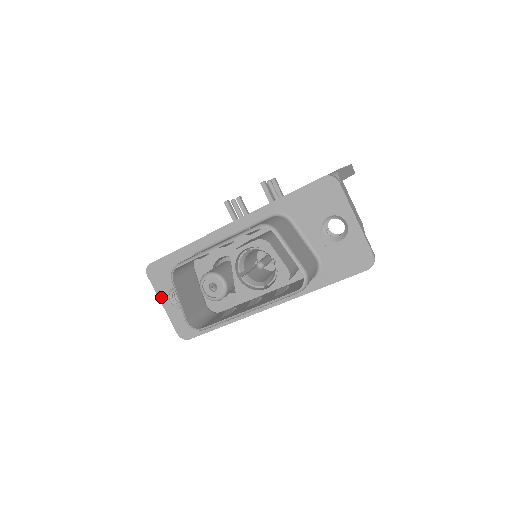
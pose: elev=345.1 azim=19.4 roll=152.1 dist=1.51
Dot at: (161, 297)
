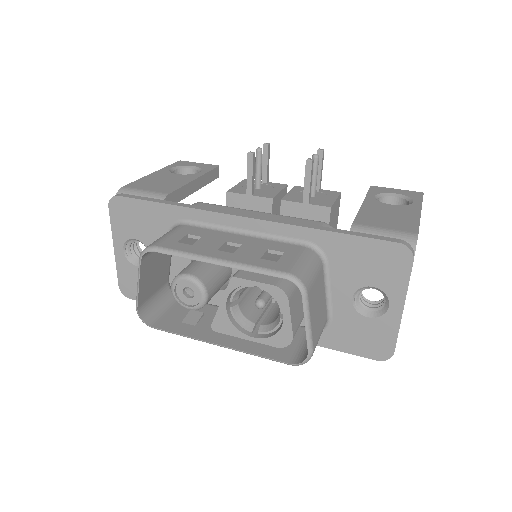
Dot at: (116, 239)
